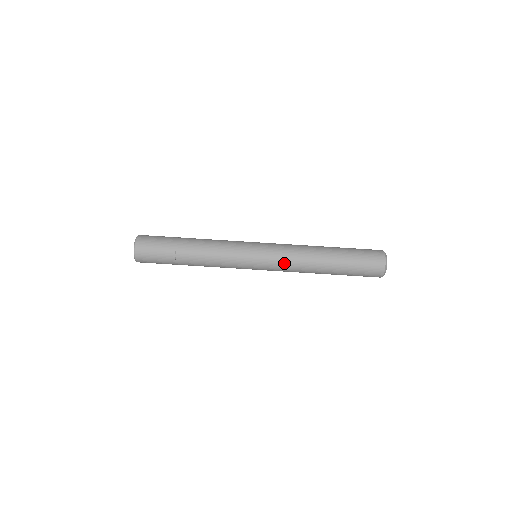
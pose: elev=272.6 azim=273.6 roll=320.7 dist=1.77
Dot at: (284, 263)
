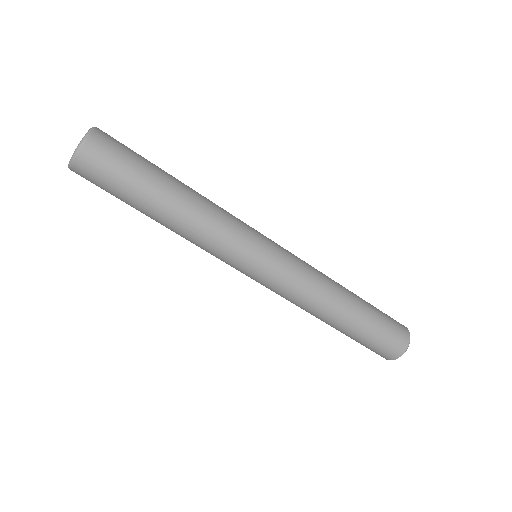
Dot at: (295, 286)
